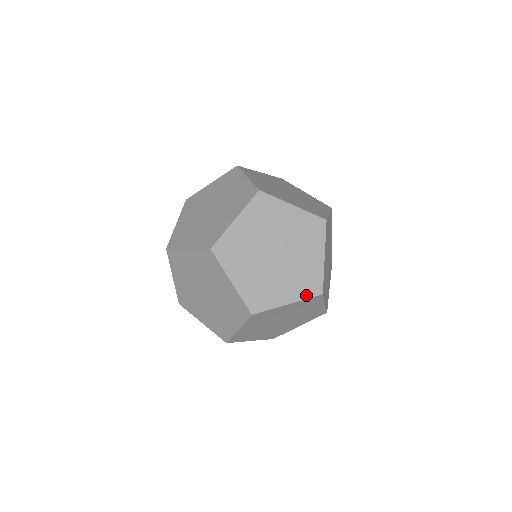
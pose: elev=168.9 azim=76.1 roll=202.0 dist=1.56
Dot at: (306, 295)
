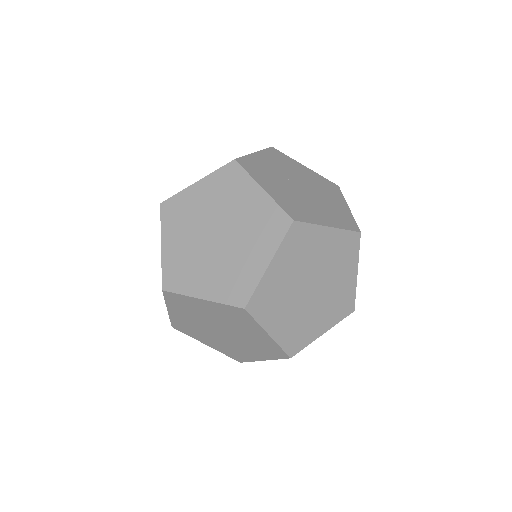
Dot at: (340, 318)
